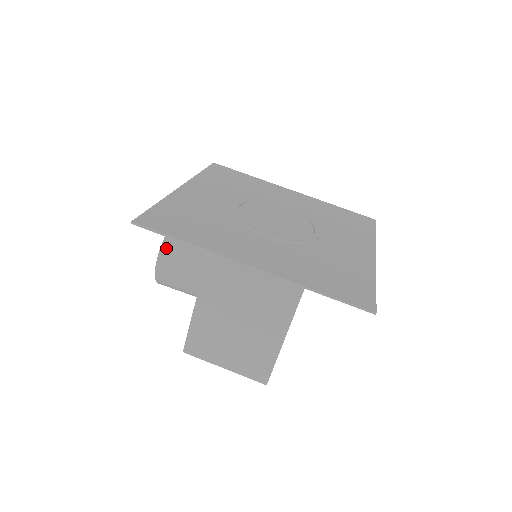
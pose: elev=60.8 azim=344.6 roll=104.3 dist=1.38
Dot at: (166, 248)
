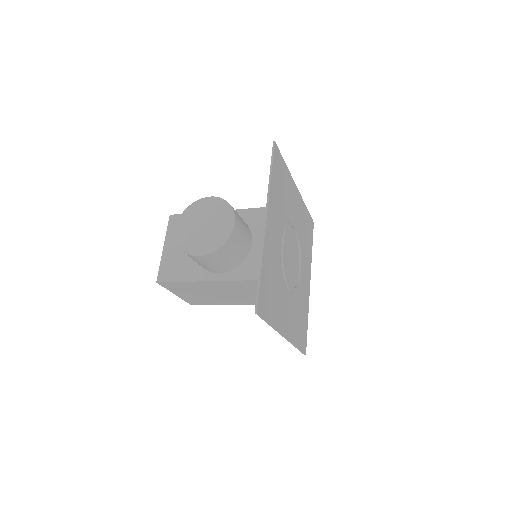
Dot at: (219, 252)
